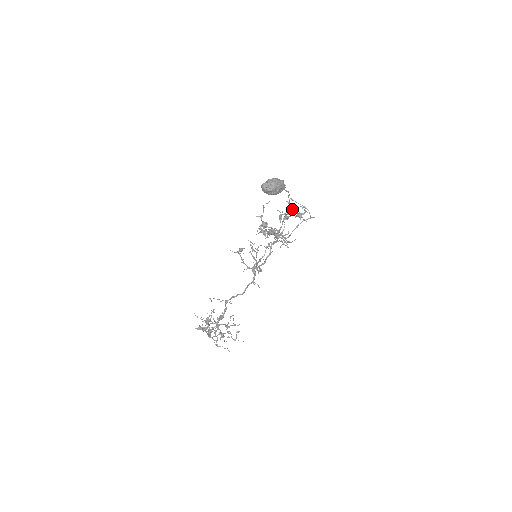
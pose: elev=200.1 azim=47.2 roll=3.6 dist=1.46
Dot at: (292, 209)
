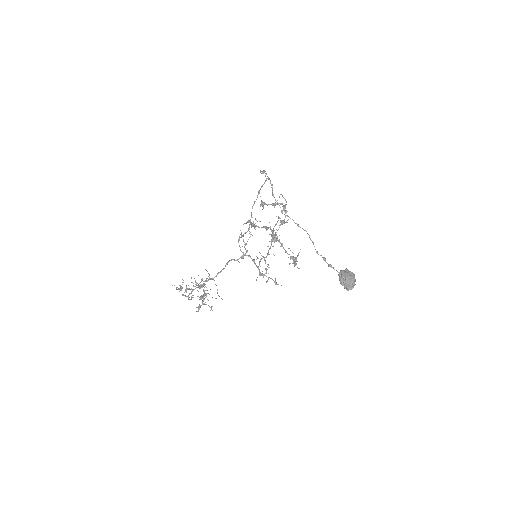
Dot at: (286, 212)
